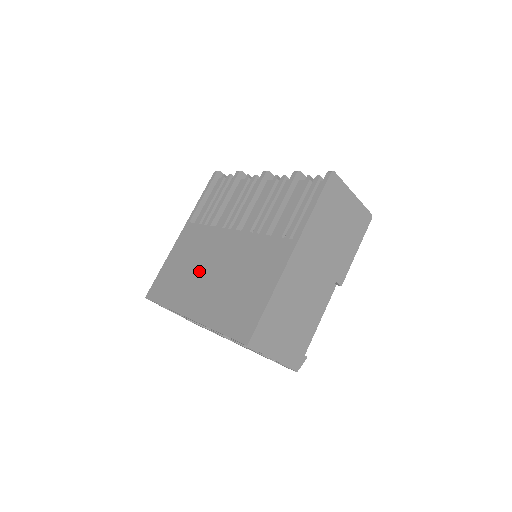
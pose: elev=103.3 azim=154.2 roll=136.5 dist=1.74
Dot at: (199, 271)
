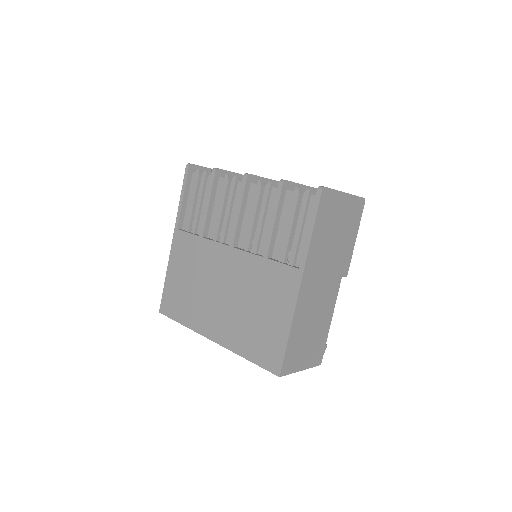
Dot at: (207, 291)
